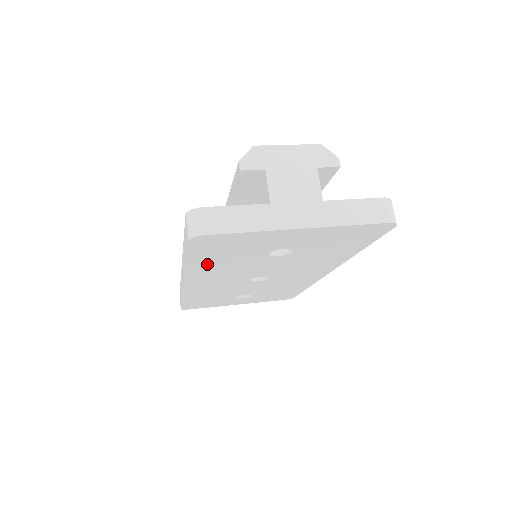
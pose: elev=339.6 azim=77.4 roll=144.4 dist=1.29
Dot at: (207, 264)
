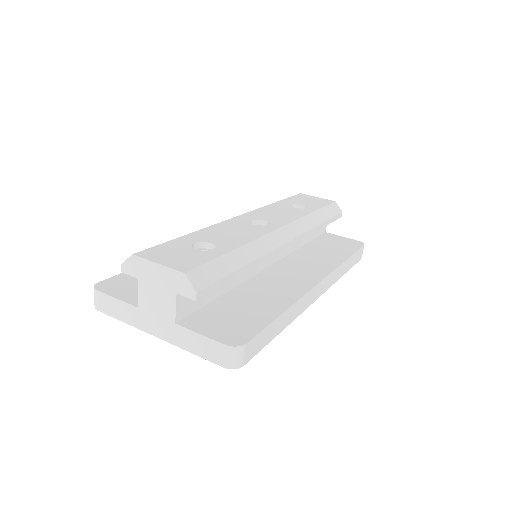
Dot at: occluded
